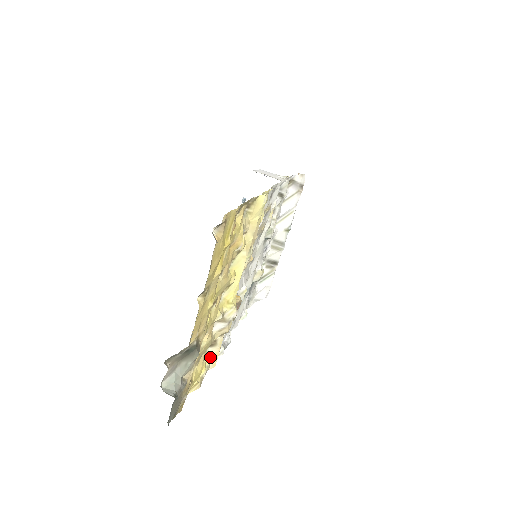
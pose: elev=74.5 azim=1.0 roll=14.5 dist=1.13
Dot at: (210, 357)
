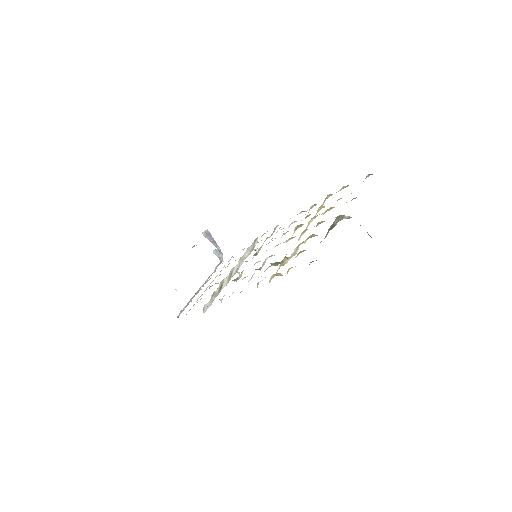
Dot at: occluded
